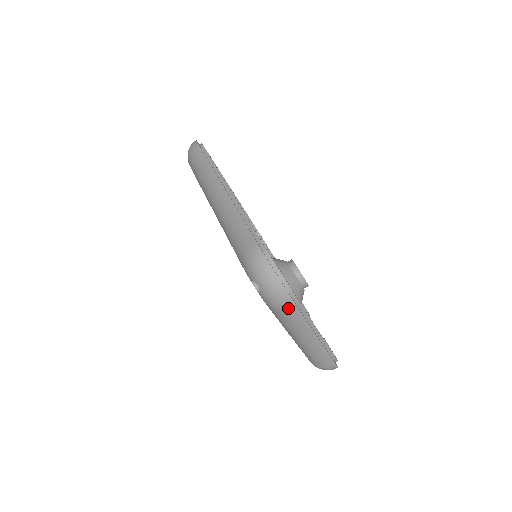
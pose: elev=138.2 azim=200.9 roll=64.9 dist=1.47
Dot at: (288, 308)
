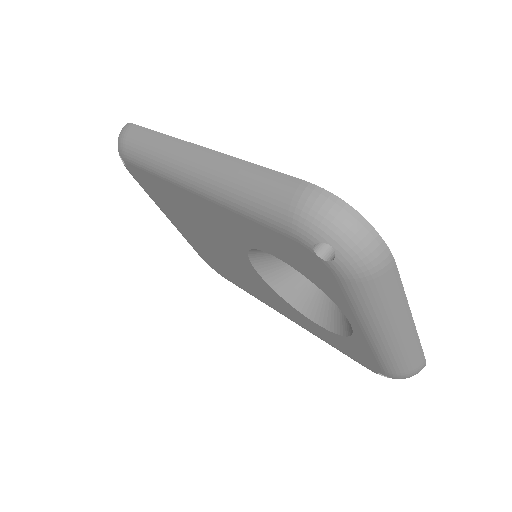
Dot at: (384, 270)
